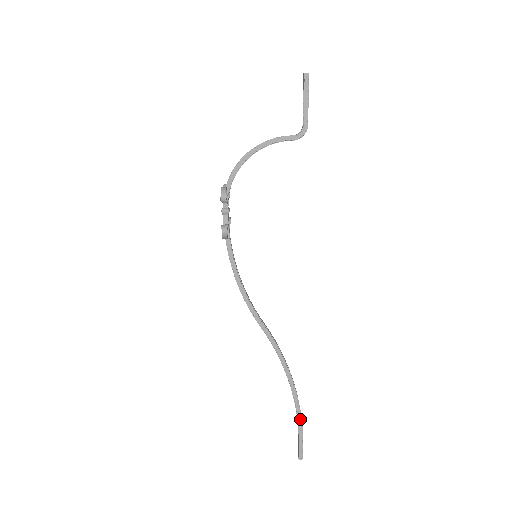
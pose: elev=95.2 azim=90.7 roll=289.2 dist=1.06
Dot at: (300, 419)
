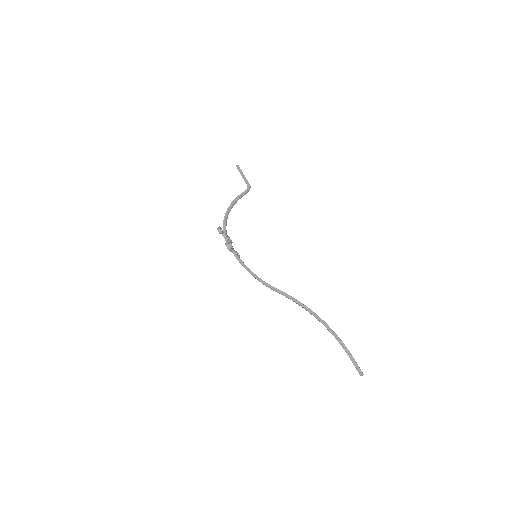
Dot at: (341, 342)
